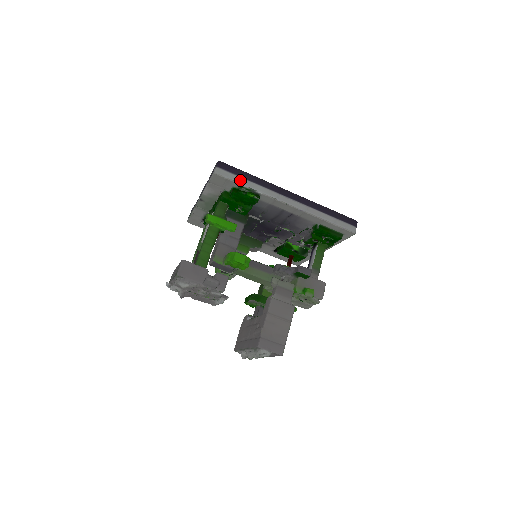
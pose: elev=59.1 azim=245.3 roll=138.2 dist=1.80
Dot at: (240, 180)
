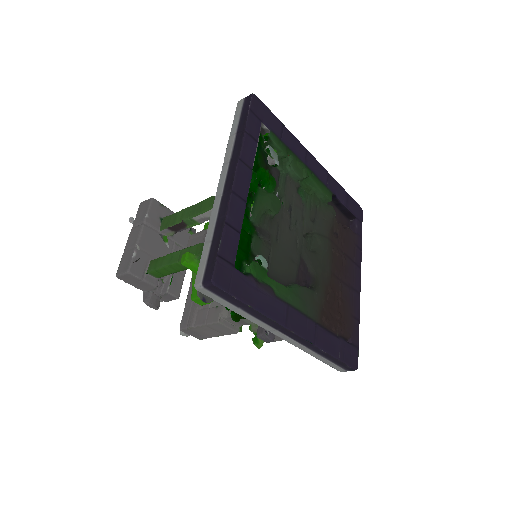
Dot at: (229, 306)
